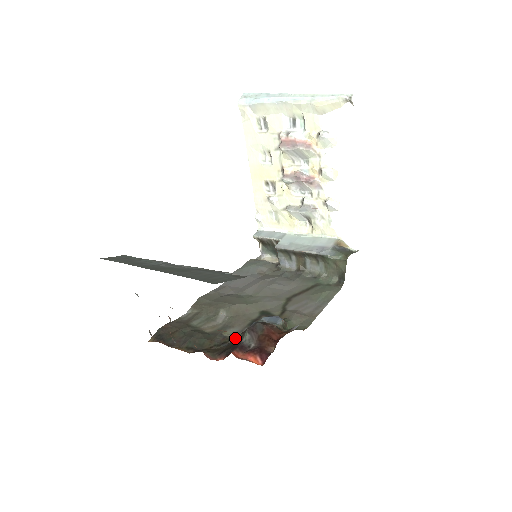
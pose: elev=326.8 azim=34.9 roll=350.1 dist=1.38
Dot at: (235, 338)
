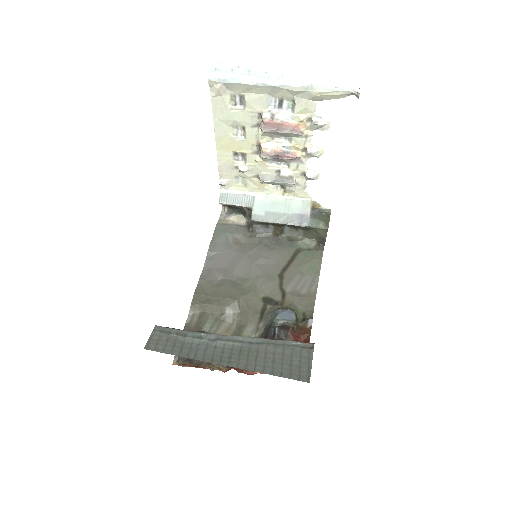
Dot at: occluded
